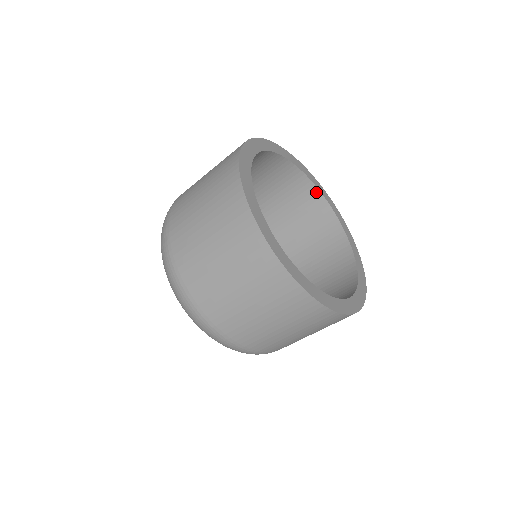
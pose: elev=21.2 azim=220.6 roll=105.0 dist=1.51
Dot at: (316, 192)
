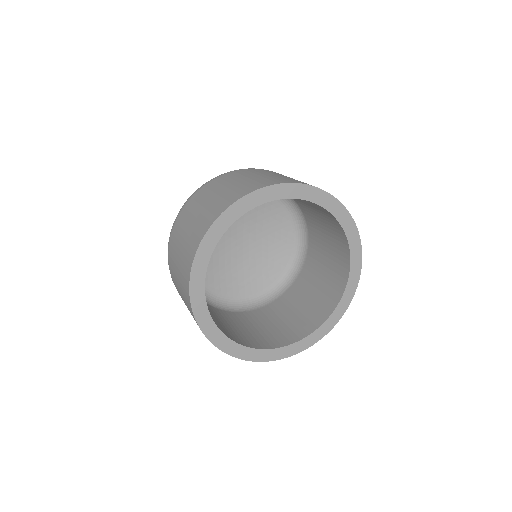
Dot at: (327, 211)
